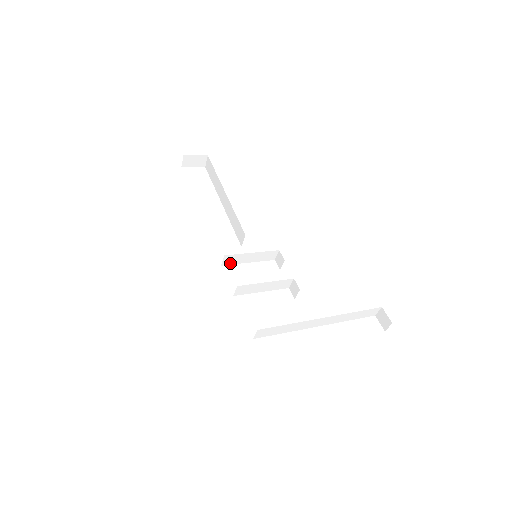
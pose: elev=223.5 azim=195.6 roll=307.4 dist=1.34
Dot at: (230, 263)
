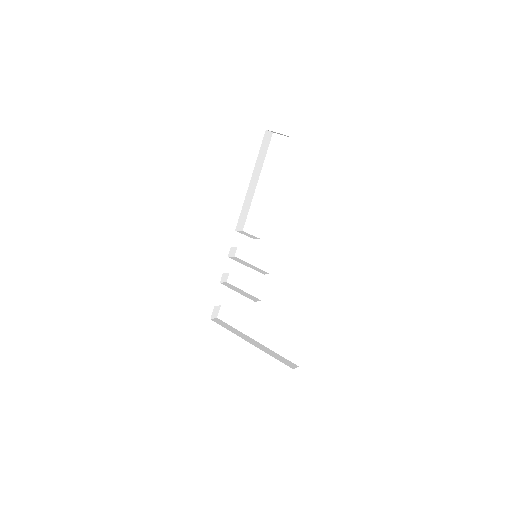
Dot at: occluded
